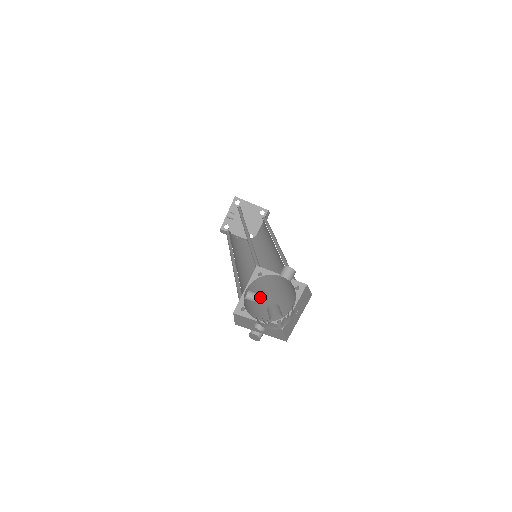
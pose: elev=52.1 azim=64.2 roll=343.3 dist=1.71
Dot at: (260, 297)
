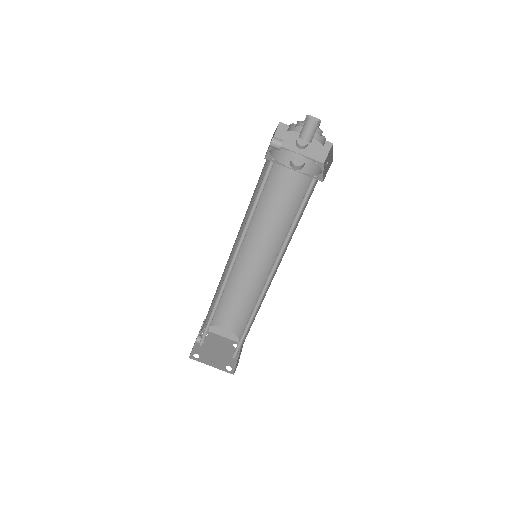
Dot at: occluded
